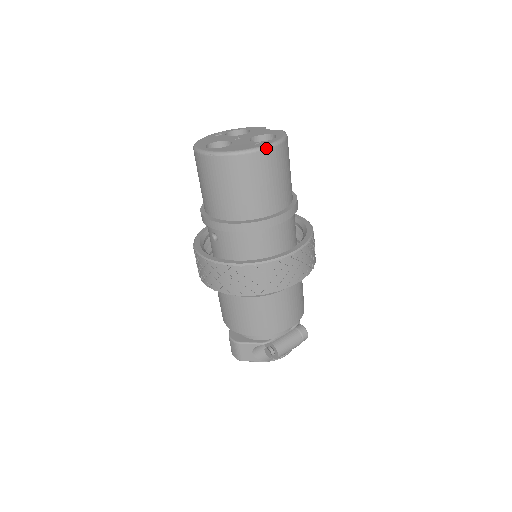
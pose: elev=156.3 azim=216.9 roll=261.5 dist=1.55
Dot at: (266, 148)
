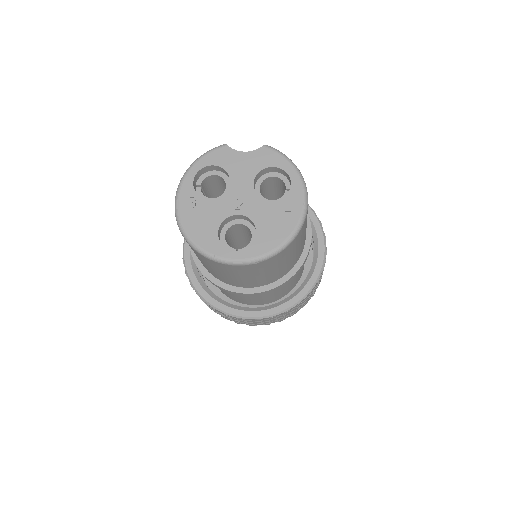
Dot at: (307, 208)
